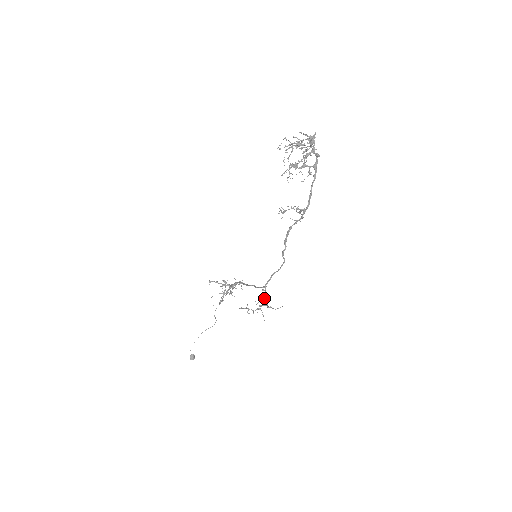
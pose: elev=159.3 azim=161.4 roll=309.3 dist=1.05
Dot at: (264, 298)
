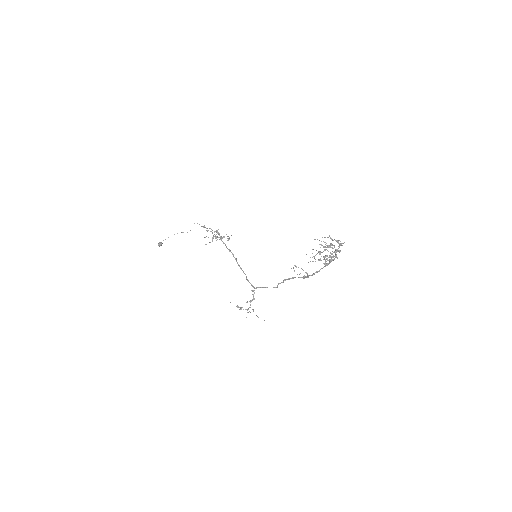
Dot at: (252, 300)
